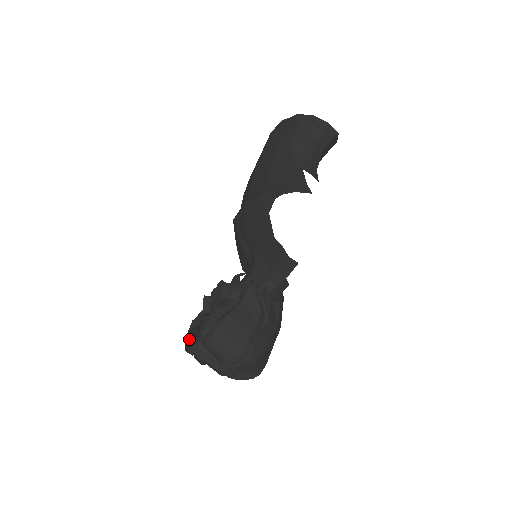
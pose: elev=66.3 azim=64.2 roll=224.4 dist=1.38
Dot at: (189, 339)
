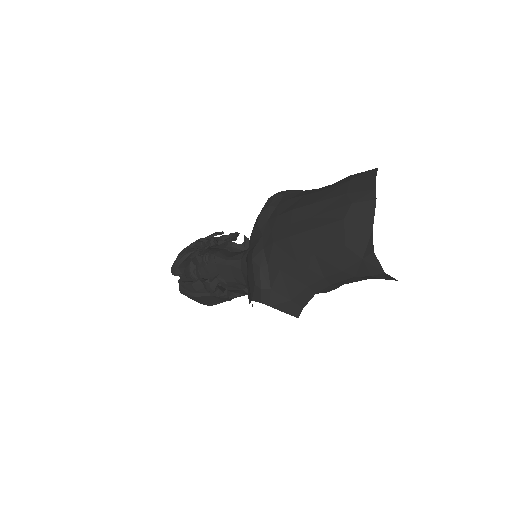
Dot at: (176, 267)
